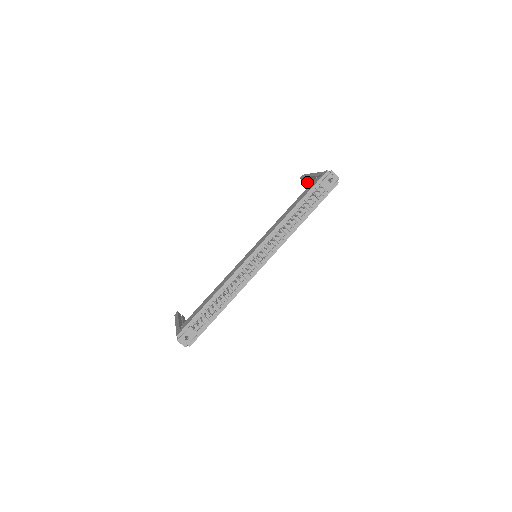
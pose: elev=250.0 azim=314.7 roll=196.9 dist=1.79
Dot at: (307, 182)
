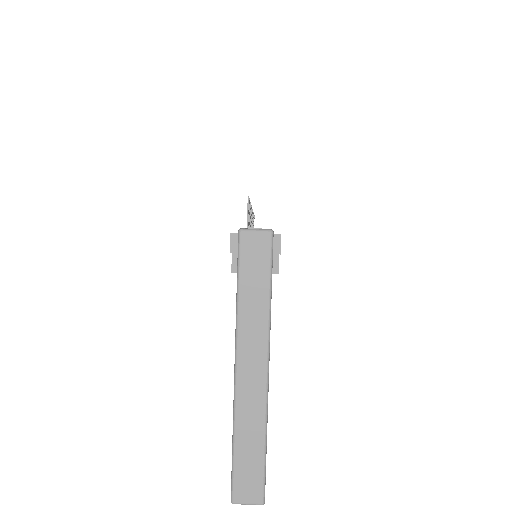
Dot at: occluded
